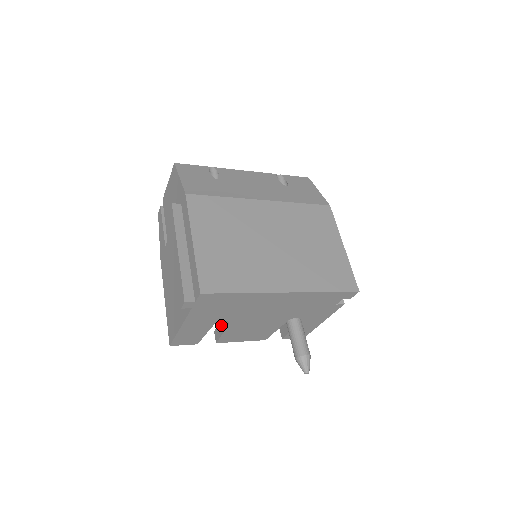
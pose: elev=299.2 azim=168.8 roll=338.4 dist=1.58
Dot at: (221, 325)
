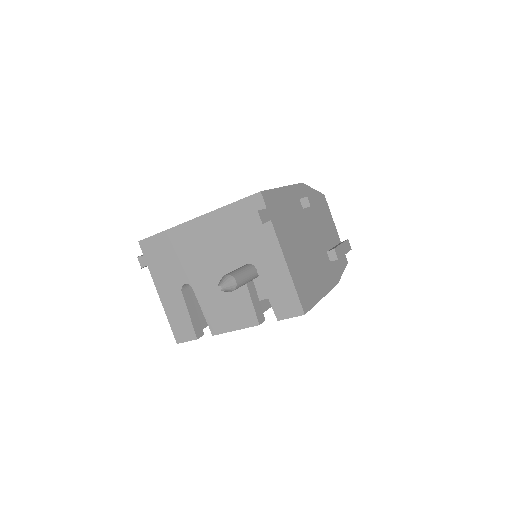
Dot at: occluded
